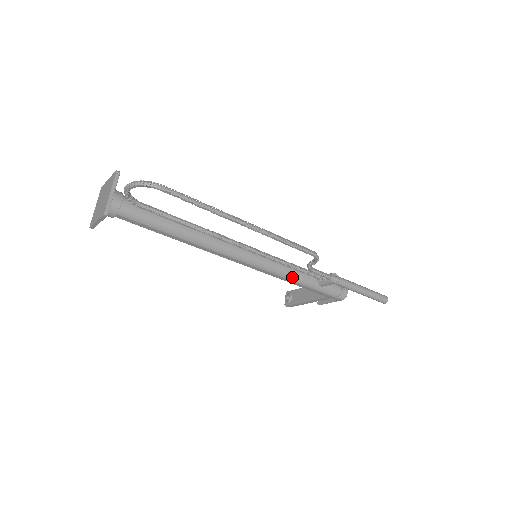
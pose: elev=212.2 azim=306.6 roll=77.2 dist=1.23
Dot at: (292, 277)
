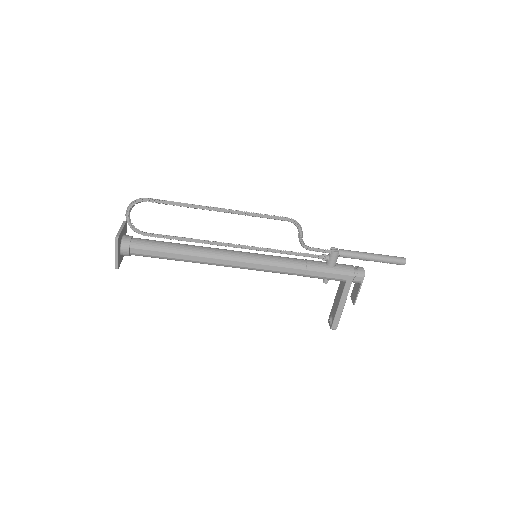
Dot at: (298, 265)
